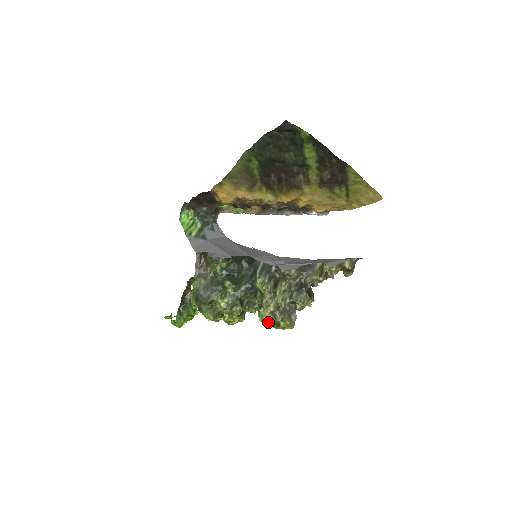
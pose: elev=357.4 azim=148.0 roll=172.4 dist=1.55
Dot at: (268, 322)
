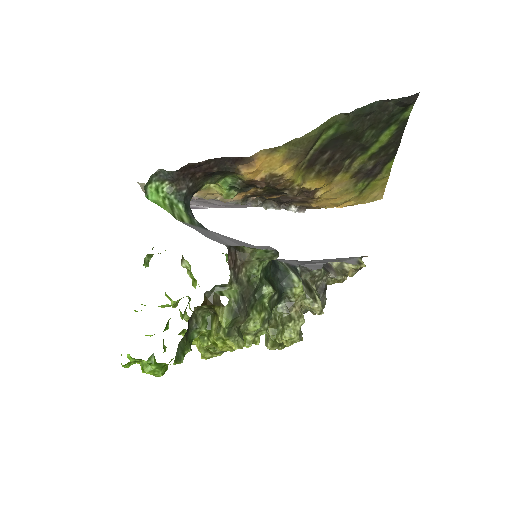
Dot at: (299, 338)
